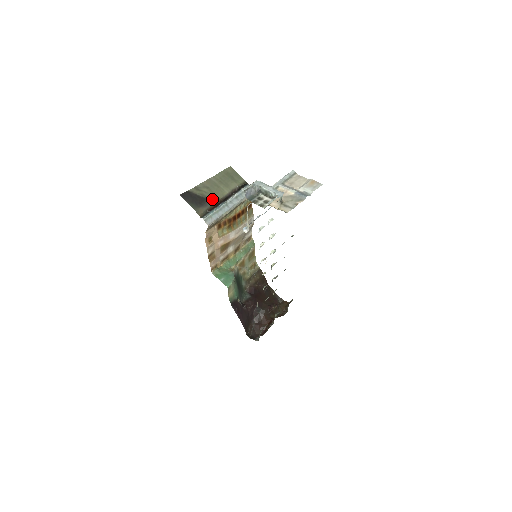
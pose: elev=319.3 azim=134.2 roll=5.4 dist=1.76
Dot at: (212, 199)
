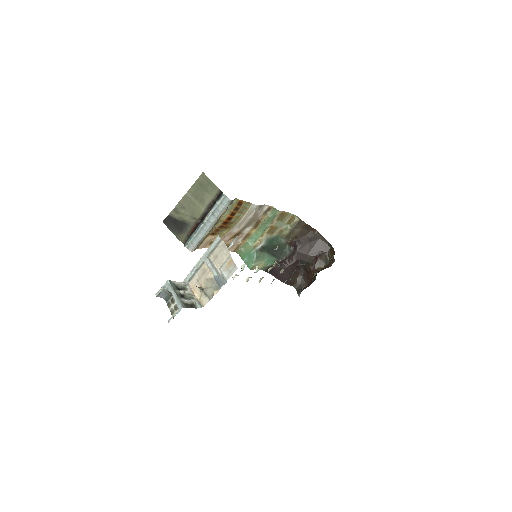
Dot at: (190, 222)
